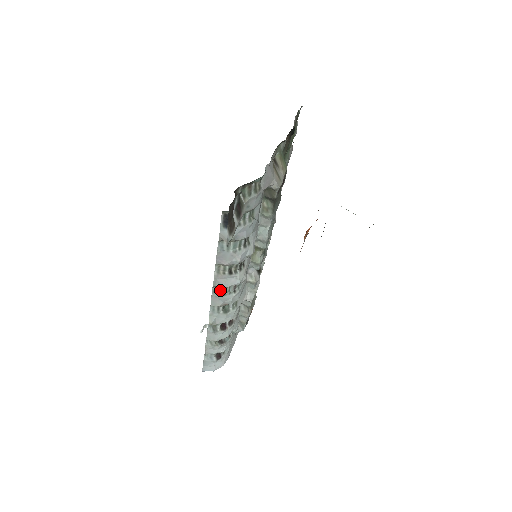
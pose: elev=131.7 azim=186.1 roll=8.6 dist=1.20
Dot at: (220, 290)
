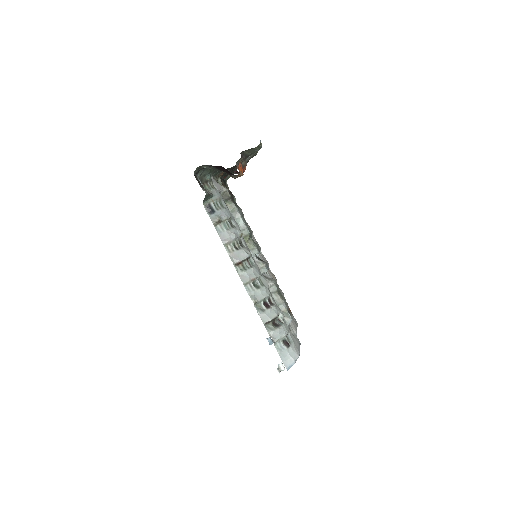
Dot at: (241, 268)
